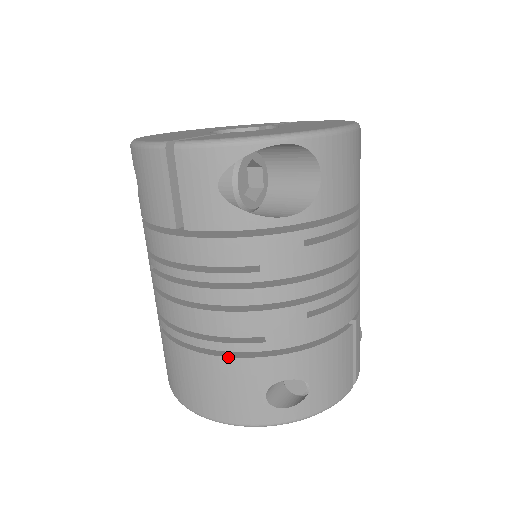
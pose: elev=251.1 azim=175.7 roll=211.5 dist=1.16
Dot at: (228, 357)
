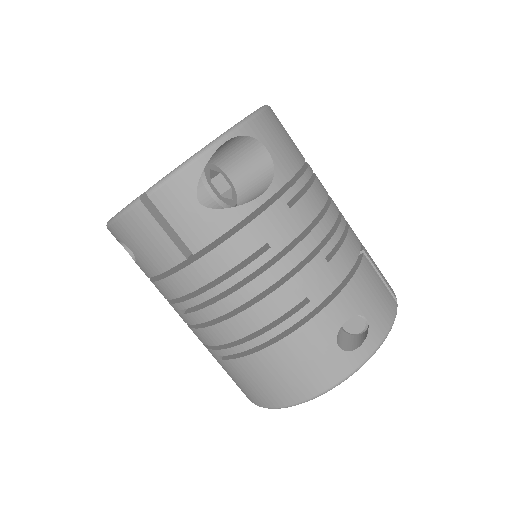
Dot at: (290, 334)
